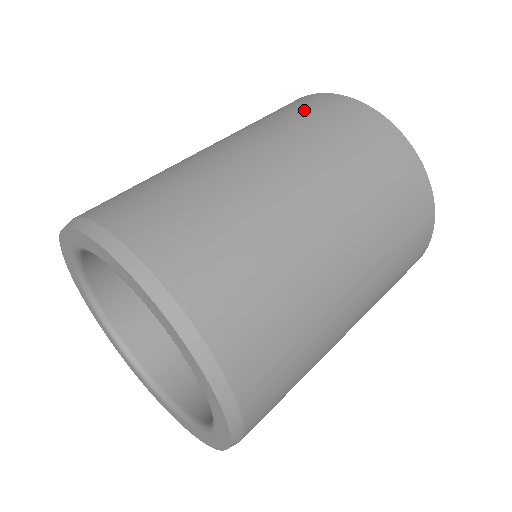
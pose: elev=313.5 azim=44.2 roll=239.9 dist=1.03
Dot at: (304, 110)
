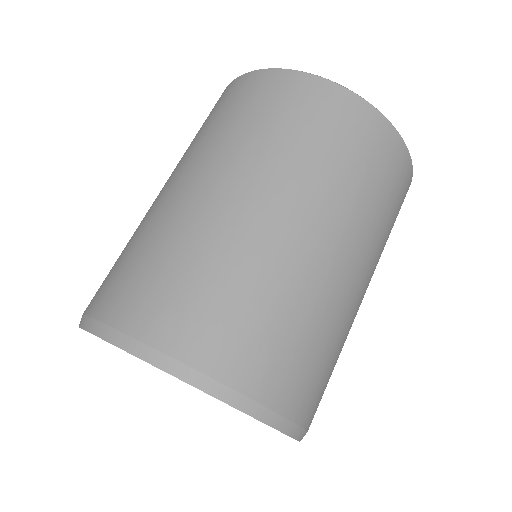
Dot at: (315, 123)
